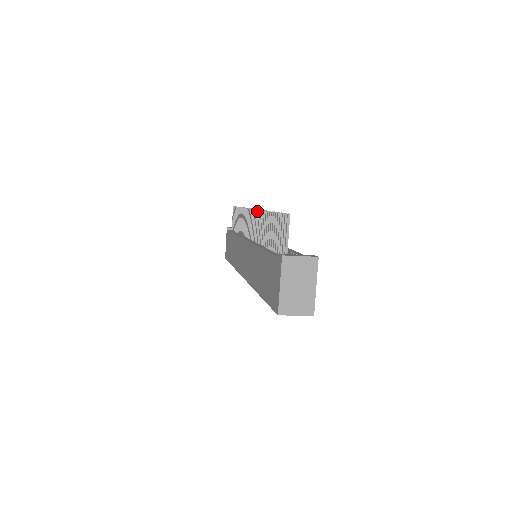
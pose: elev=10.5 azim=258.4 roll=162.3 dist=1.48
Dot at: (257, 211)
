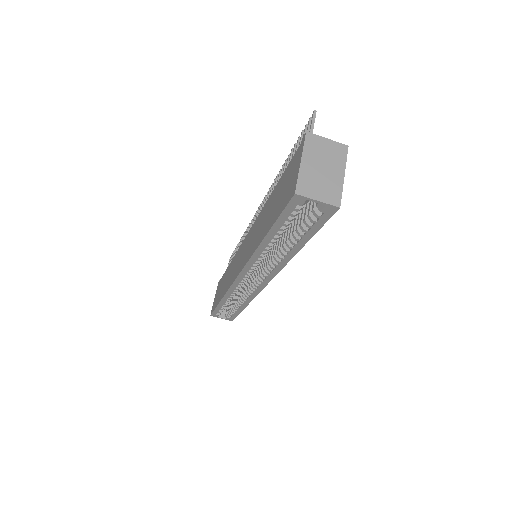
Dot at: occluded
